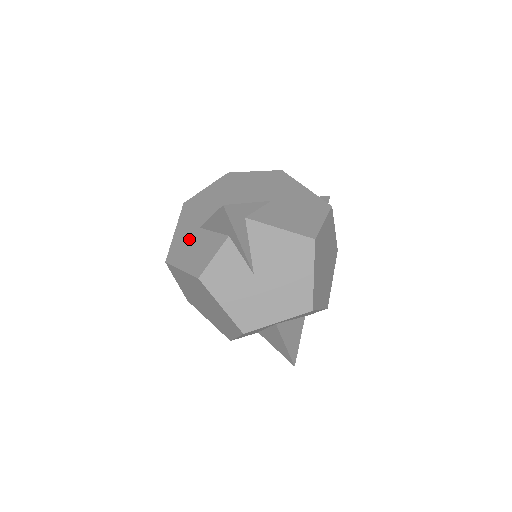
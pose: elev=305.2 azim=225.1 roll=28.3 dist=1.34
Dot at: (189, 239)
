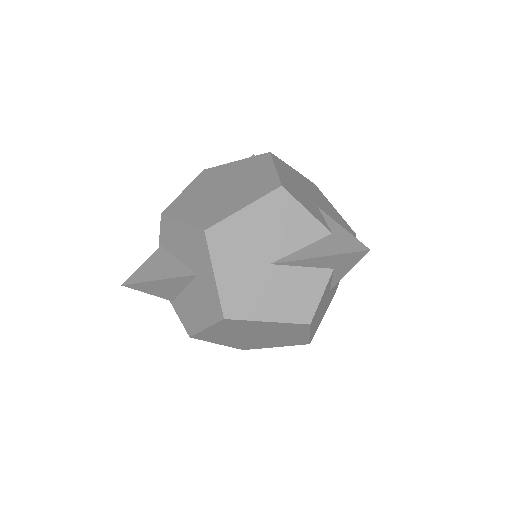
Dot at: (259, 281)
